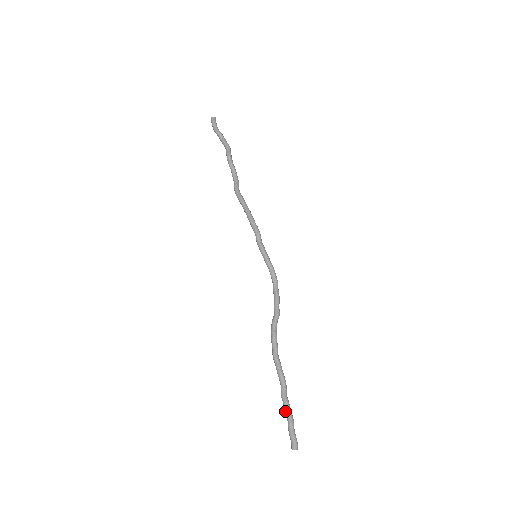
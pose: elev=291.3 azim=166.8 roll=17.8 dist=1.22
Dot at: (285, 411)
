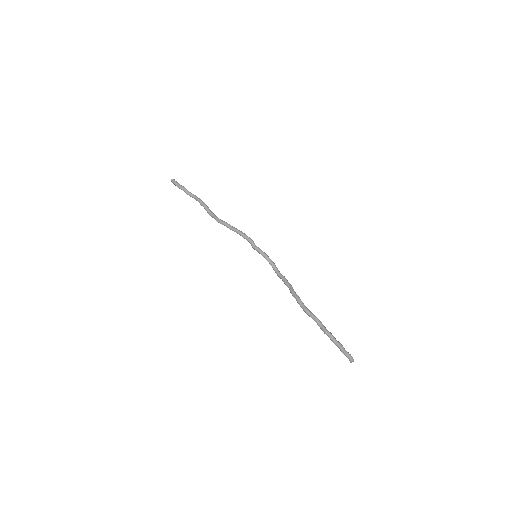
Dot at: (333, 340)
